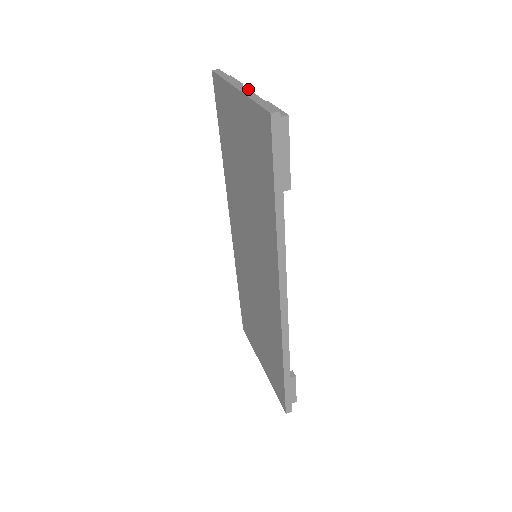
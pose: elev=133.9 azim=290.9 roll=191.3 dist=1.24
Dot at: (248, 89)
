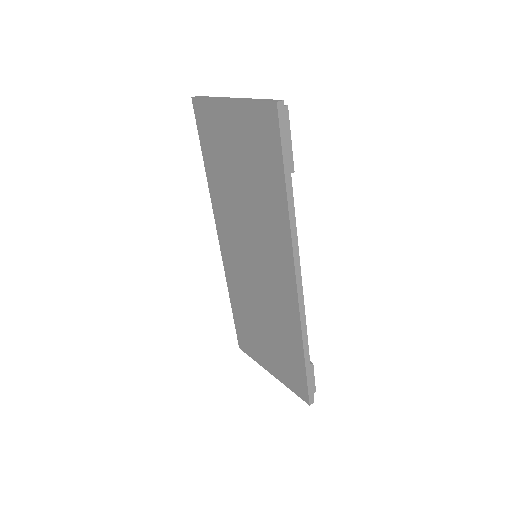
Dot at: (239, 98)
